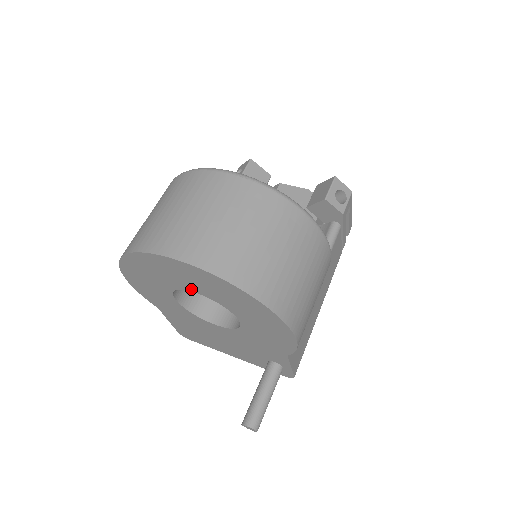
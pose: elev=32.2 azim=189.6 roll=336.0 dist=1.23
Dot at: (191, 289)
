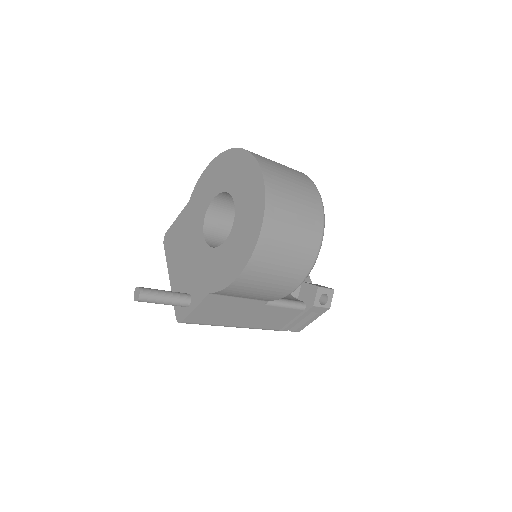
Dot at: (235, 197)
